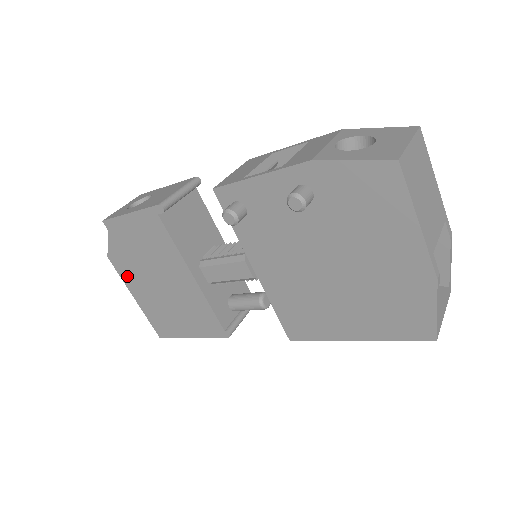
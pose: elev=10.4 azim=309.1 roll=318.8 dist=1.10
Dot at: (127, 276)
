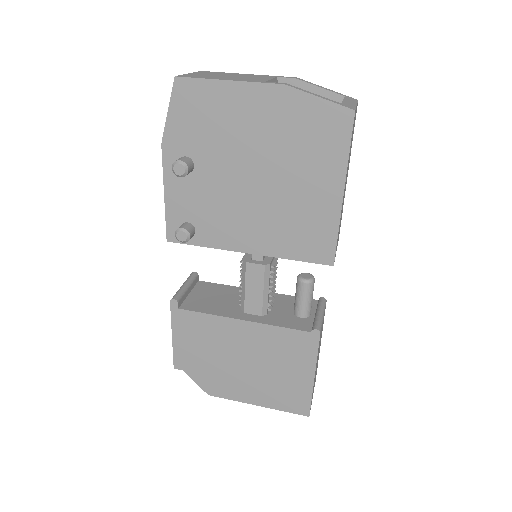
Dot at: (231, 392)
